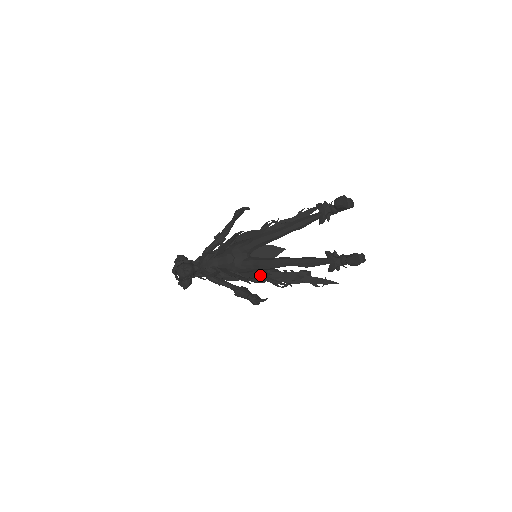
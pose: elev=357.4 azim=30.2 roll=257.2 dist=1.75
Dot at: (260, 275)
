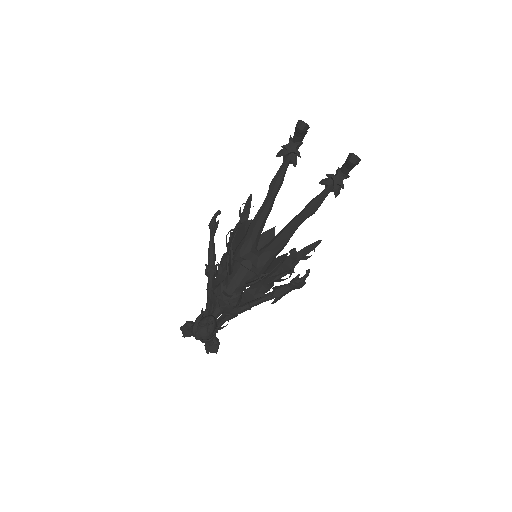
Dot at: occluded
